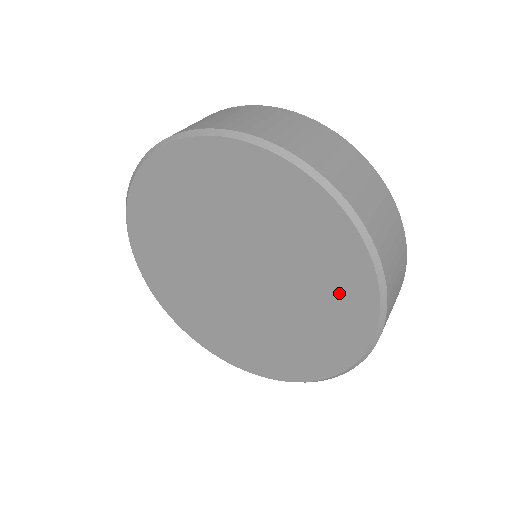
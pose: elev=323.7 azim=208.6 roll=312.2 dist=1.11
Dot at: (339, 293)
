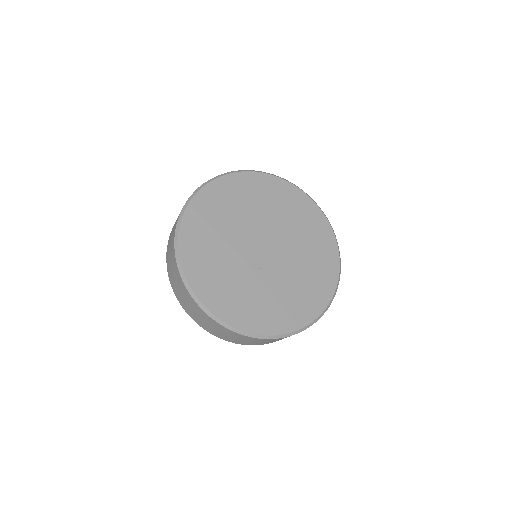
Dot at: (321, 251)
